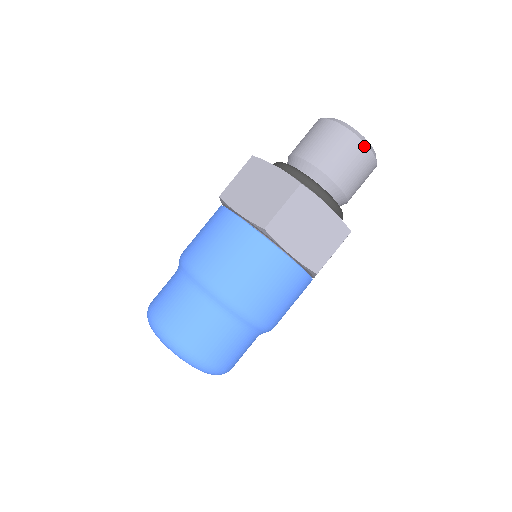
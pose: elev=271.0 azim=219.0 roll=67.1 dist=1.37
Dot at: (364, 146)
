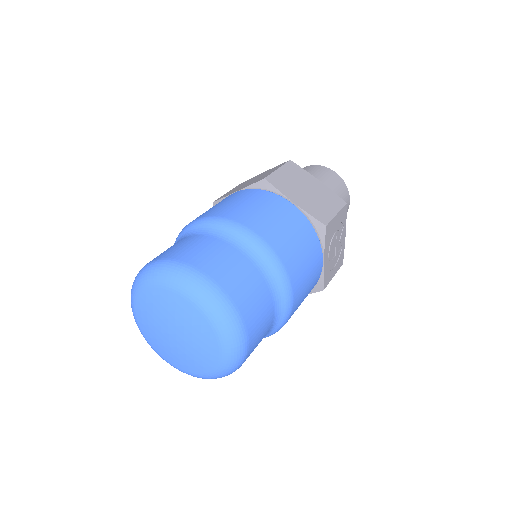
Dot at: (334, 173)
